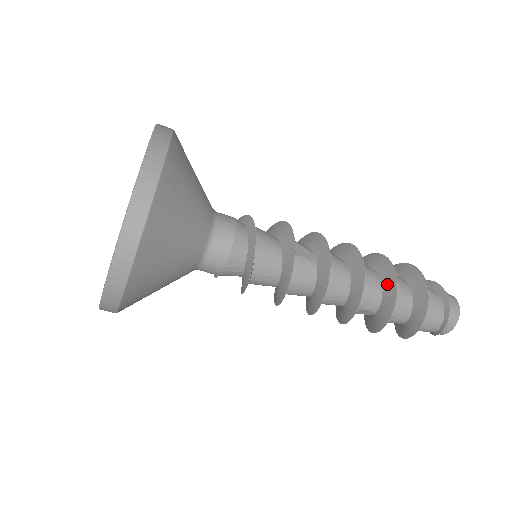
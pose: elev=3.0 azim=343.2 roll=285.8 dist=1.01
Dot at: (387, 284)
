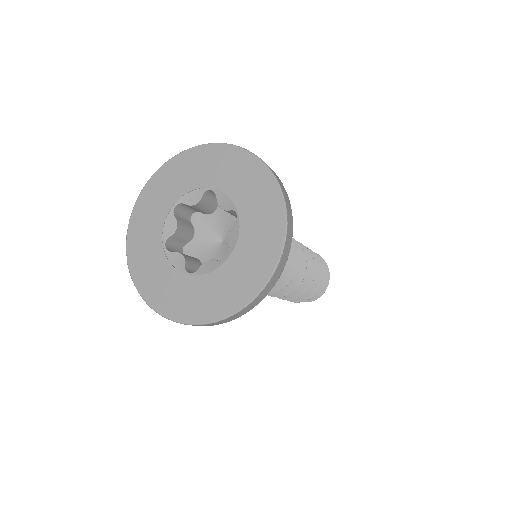
Dot at: occluded
